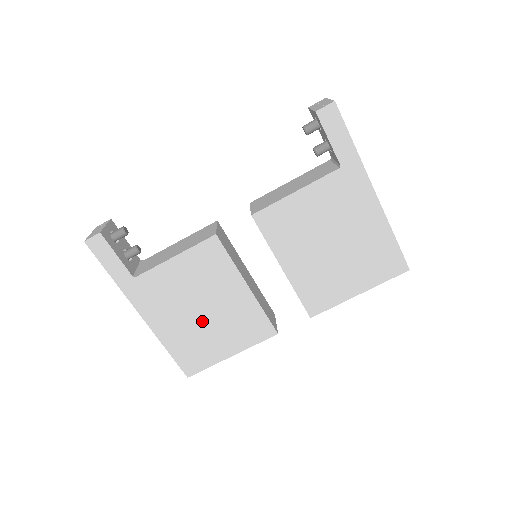
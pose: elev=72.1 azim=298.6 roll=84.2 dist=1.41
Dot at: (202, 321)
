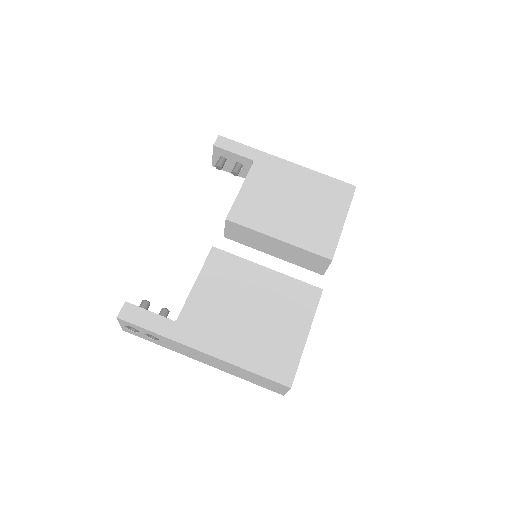
Dot at: (257, 321)
